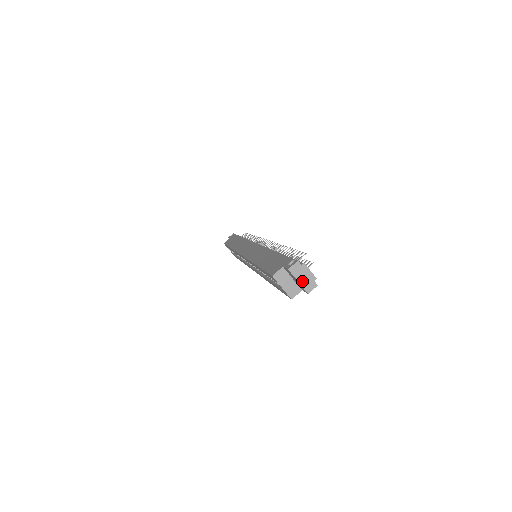
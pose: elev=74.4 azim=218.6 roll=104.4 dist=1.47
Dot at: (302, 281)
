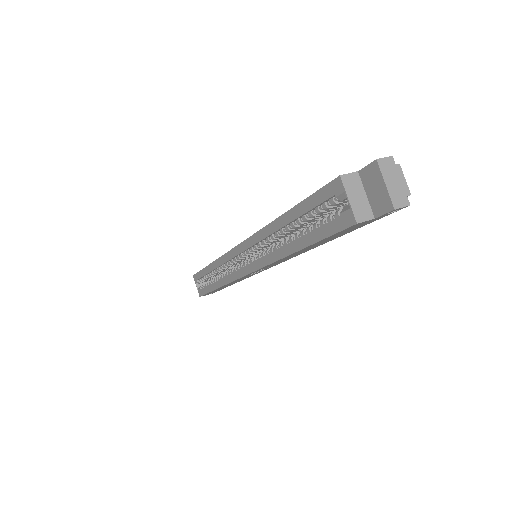
Dot at: (391, 187)
